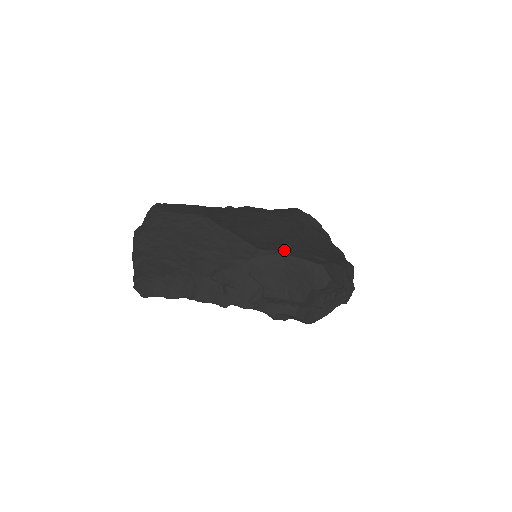
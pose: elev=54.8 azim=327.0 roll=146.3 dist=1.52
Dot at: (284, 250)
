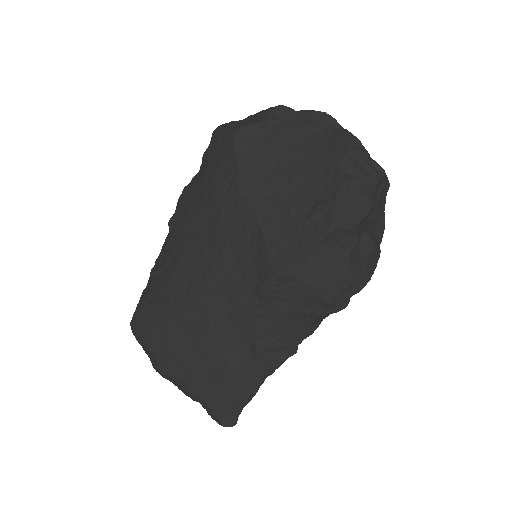
Dot at: (279, 261)
